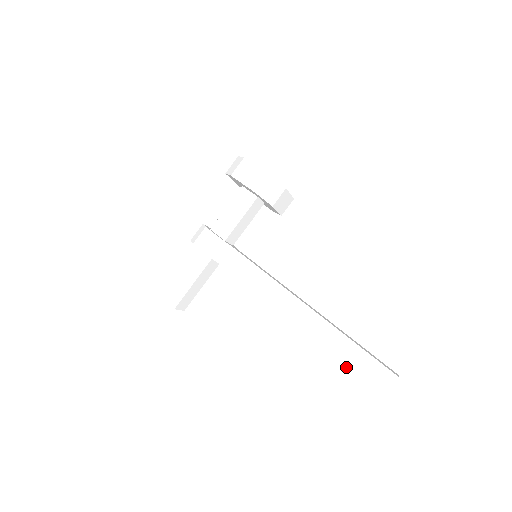
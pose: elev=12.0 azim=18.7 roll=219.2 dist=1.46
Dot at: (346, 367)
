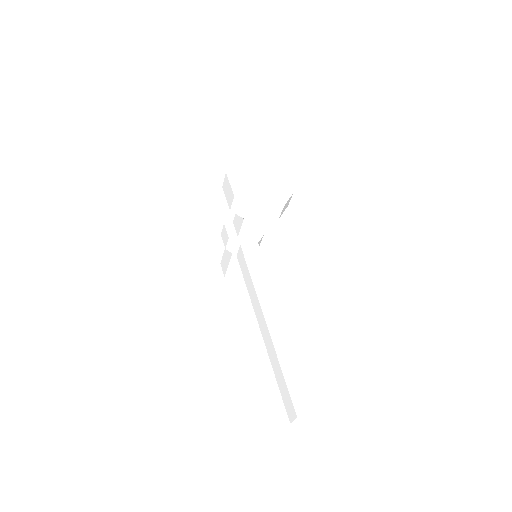
Dot at: occluded
